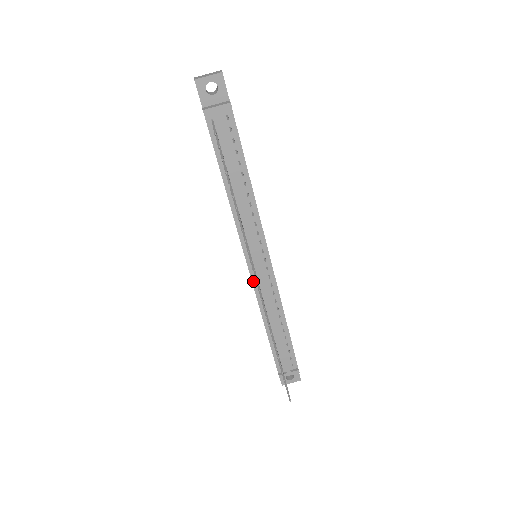
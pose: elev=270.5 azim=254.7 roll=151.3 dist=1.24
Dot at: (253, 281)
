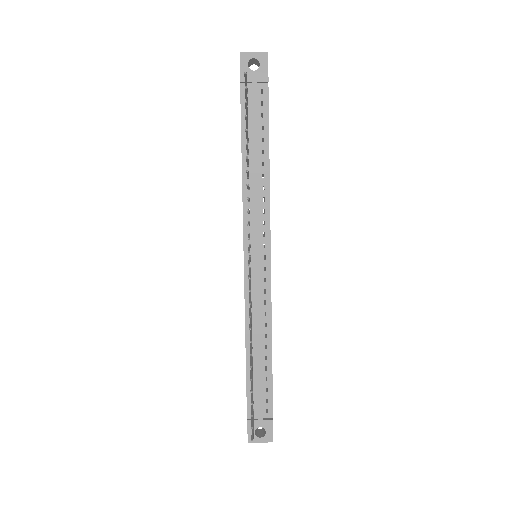
Dot at: (246, 280)
